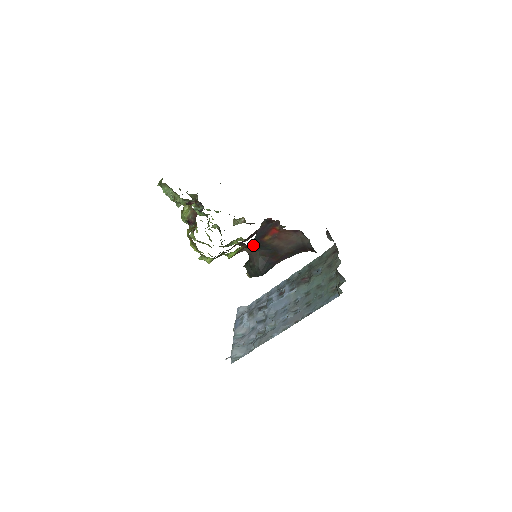
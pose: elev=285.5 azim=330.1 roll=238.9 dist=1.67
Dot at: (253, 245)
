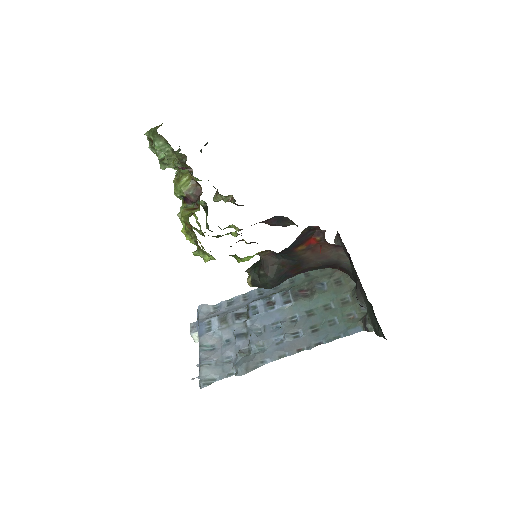
Dot at: (279, 253)
